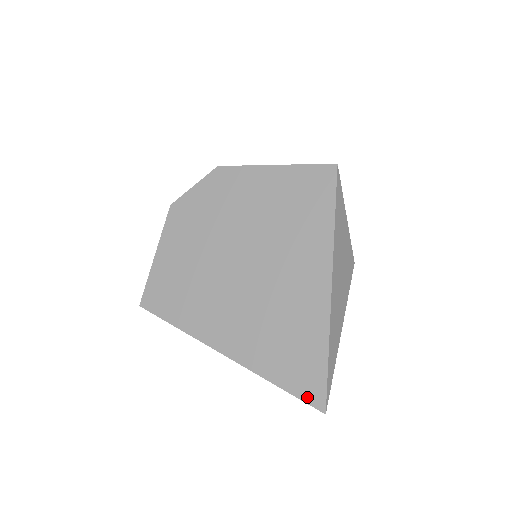
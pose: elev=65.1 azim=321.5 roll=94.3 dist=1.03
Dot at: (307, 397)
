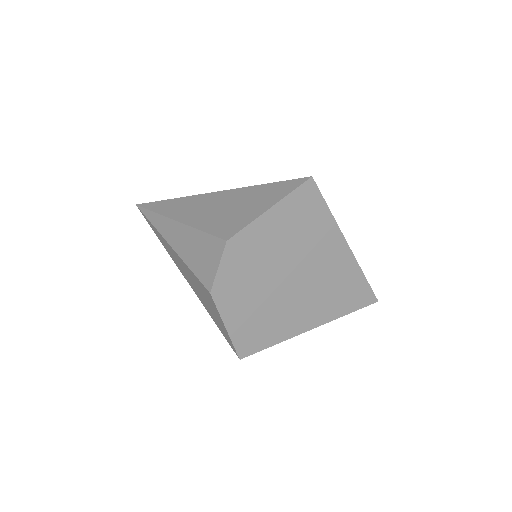
Dot at: (366, 304)
